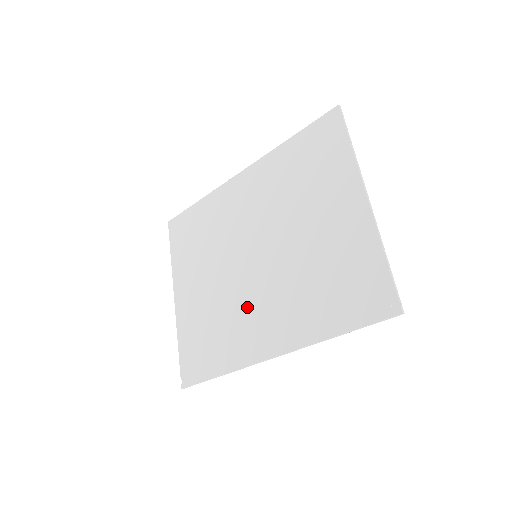
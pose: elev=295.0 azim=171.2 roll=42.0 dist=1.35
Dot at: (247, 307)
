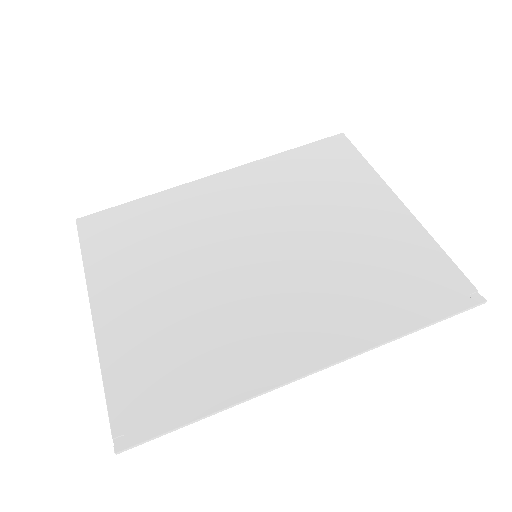
Dot at: (253, 313)
